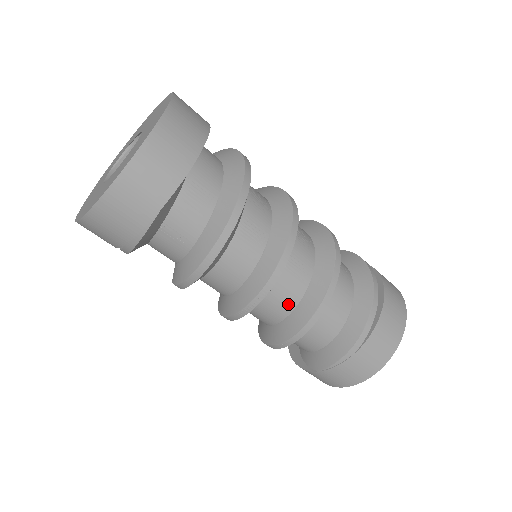
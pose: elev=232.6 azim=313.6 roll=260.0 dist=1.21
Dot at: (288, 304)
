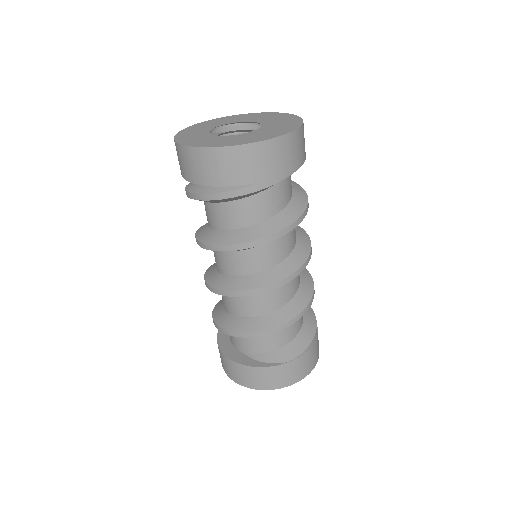
Dot at: (294, 288)
